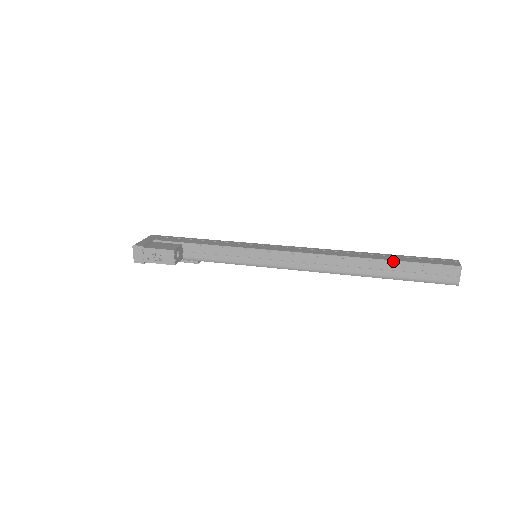
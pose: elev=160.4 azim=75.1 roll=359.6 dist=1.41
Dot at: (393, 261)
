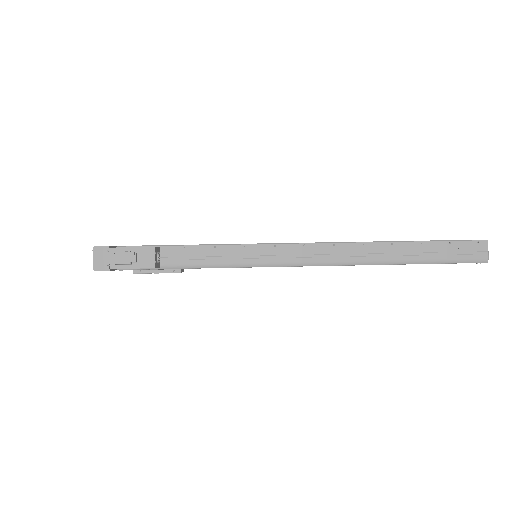
Dot at: (418, 241)
